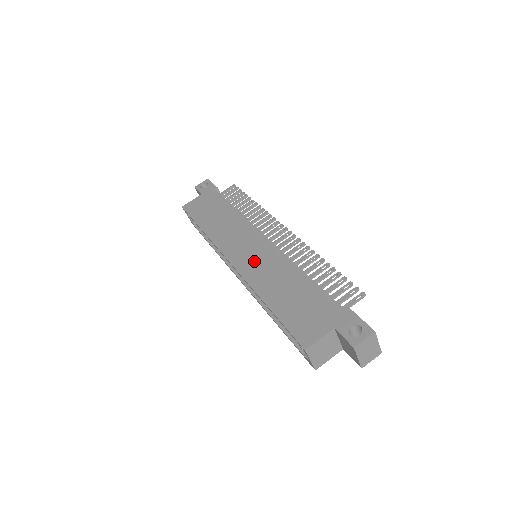
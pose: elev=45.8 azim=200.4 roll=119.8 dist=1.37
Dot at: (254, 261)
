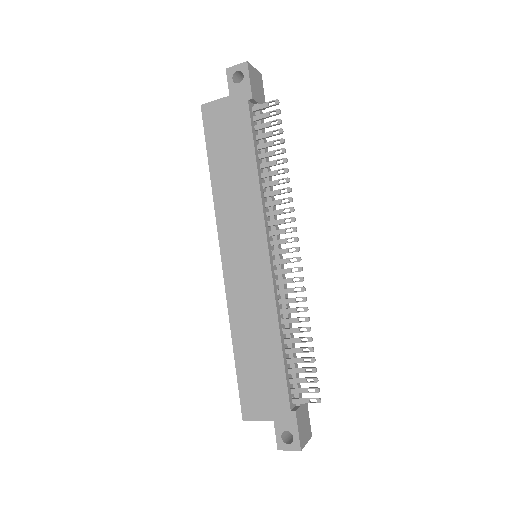
Dot at: (244, 282)
